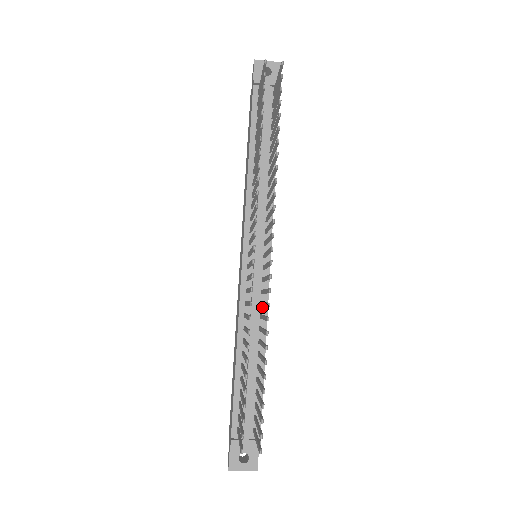
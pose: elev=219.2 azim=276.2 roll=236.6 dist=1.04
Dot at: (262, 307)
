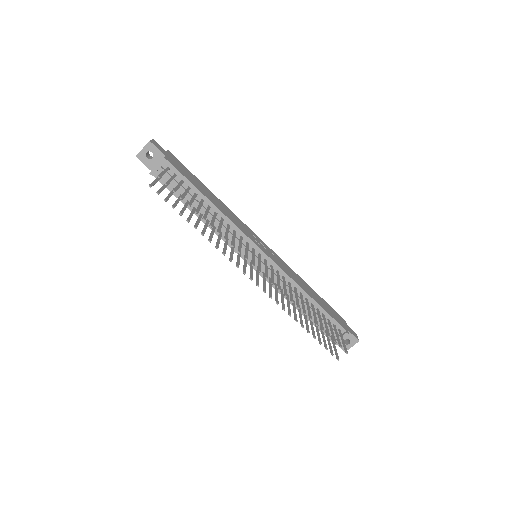
Dot at: (285, 278)
